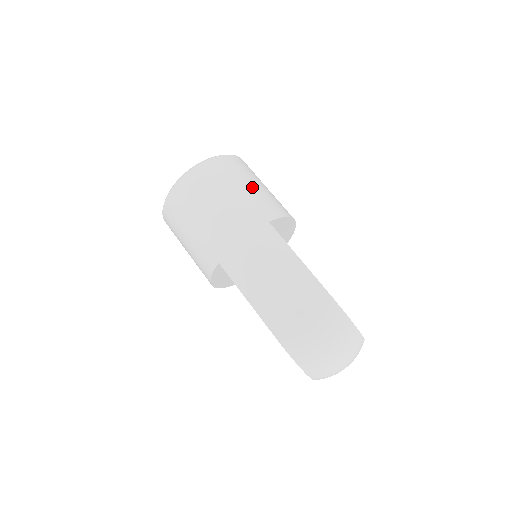
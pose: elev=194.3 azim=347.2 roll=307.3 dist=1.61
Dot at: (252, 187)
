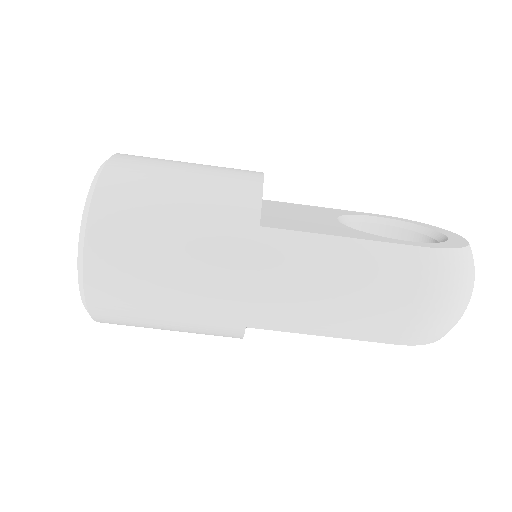
Dot at: (184, 196)
